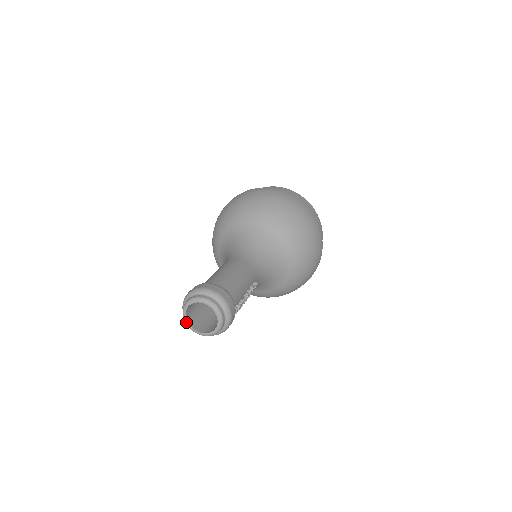
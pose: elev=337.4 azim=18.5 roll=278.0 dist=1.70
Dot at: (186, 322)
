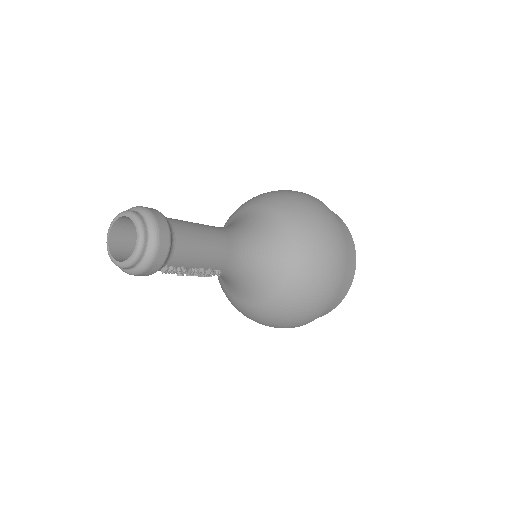
Dot at: (109, 229)
